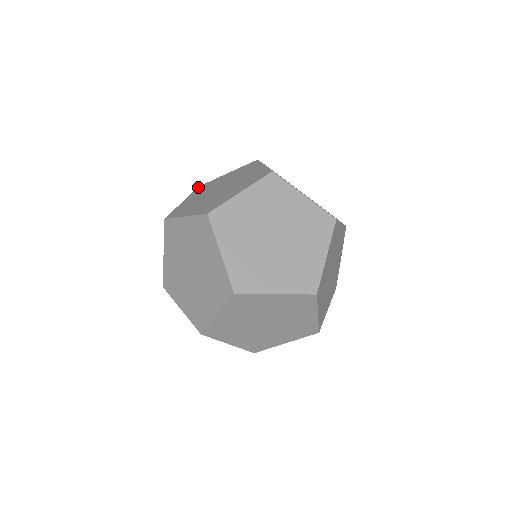
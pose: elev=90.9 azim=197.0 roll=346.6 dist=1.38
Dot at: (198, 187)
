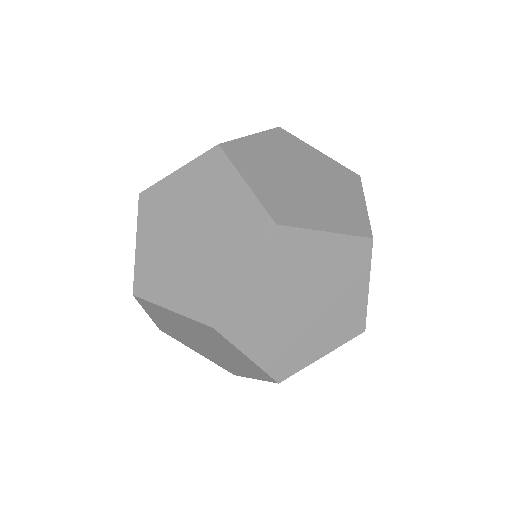
Dot at: occluded
